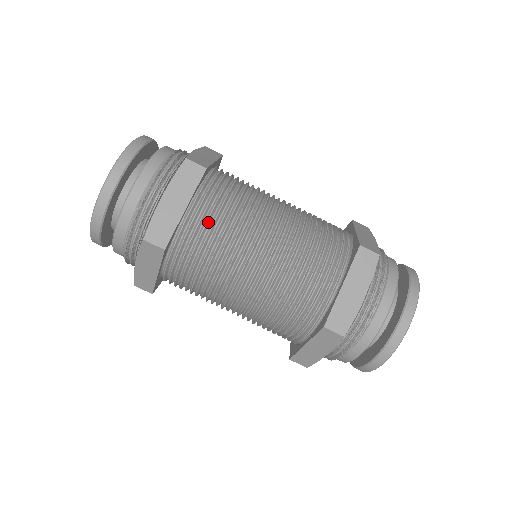
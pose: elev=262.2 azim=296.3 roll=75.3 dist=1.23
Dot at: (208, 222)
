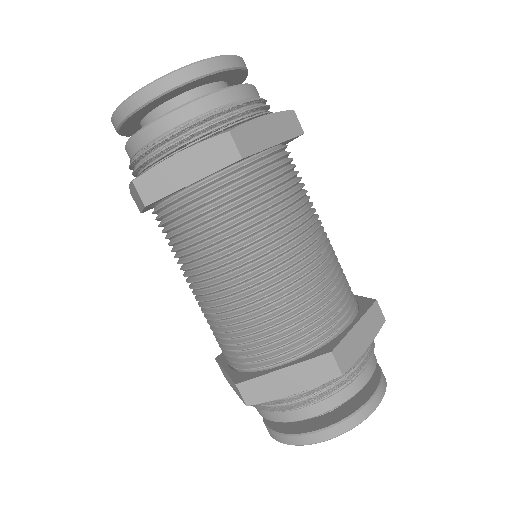
Dot at: (280, 175)
